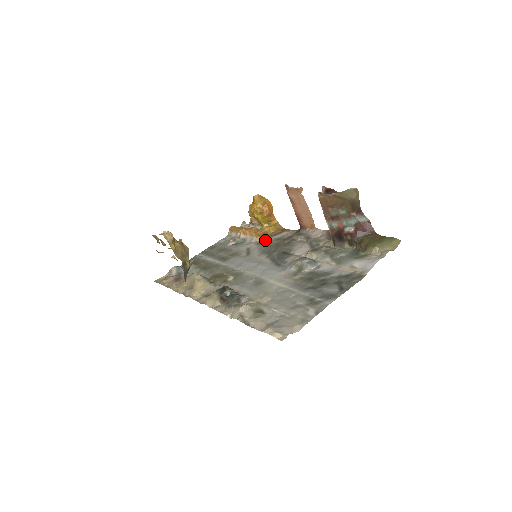
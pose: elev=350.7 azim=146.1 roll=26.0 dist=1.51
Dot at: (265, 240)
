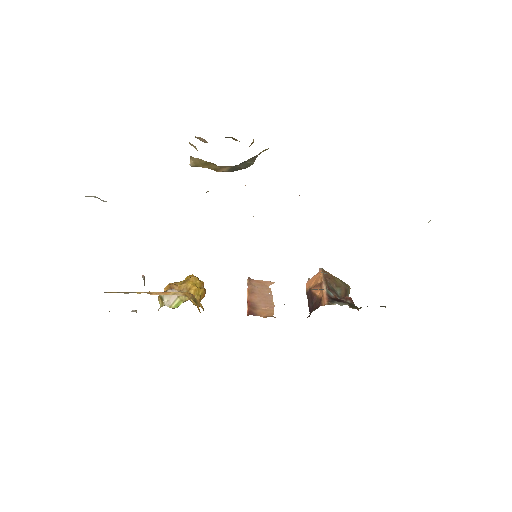
Dot at: occluded
